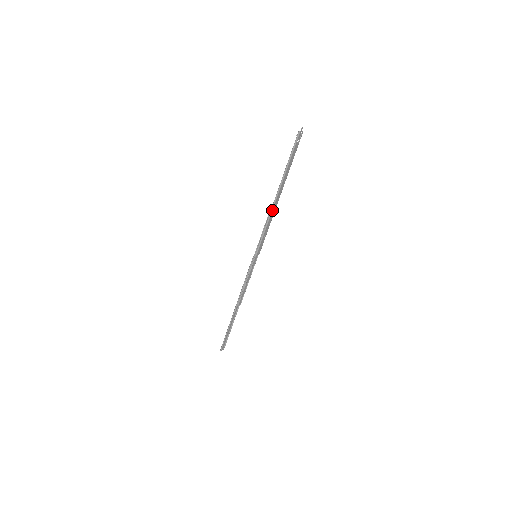
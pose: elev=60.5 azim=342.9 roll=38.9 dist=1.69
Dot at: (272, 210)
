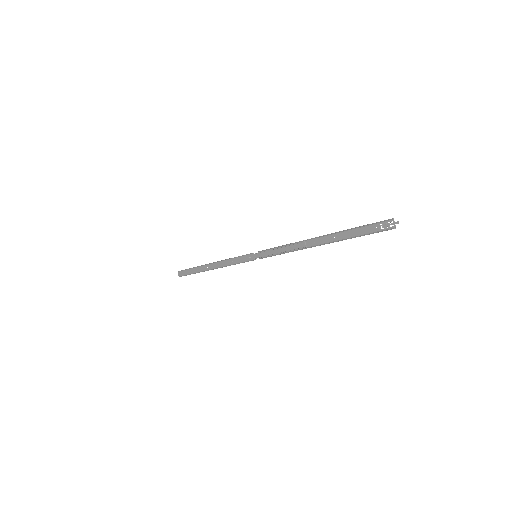
Dot at: (303, 248)
